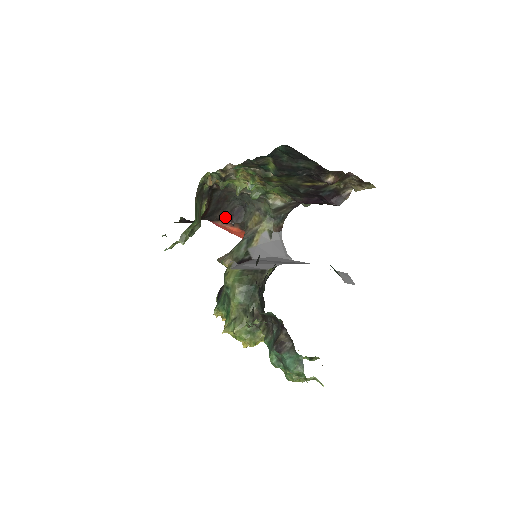
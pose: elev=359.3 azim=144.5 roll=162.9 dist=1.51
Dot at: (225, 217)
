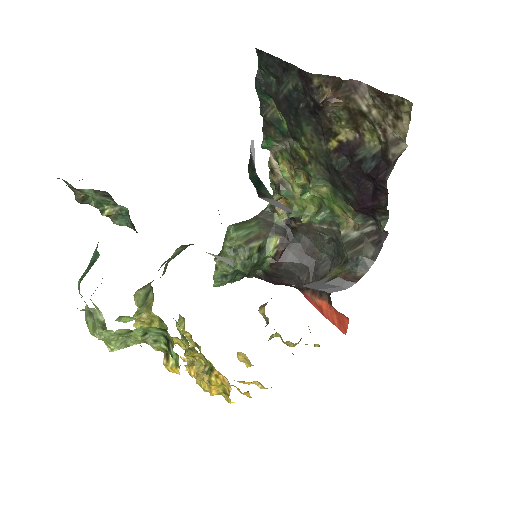
Dot at: occluded
